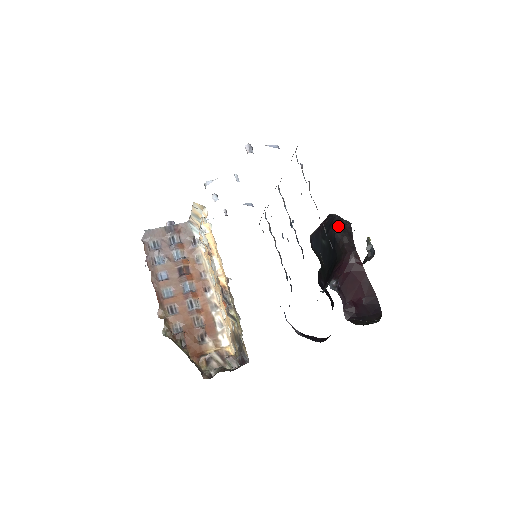
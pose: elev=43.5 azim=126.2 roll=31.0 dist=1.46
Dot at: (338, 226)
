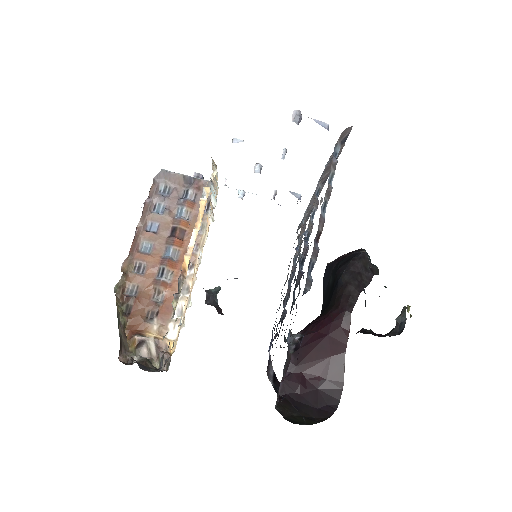
Dot at: (352, 267)
